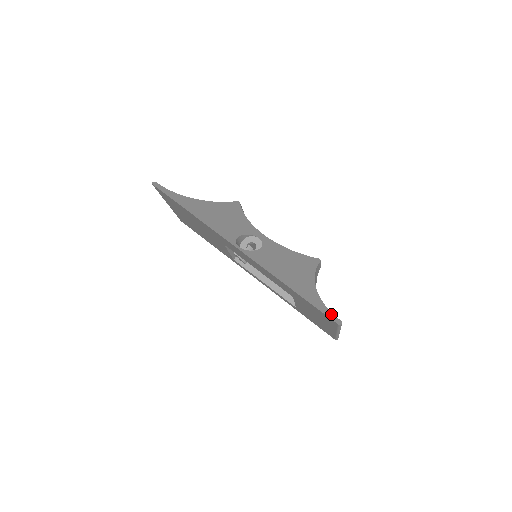
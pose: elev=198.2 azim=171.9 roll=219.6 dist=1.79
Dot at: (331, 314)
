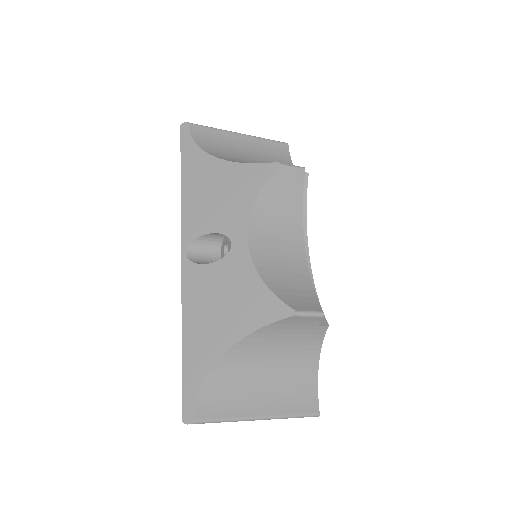
Dot at: (191, 403)
